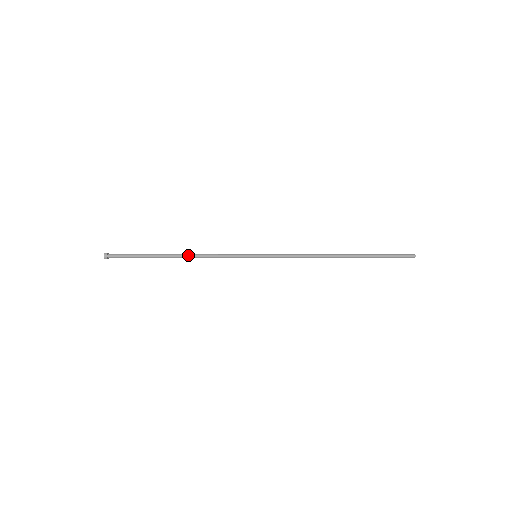
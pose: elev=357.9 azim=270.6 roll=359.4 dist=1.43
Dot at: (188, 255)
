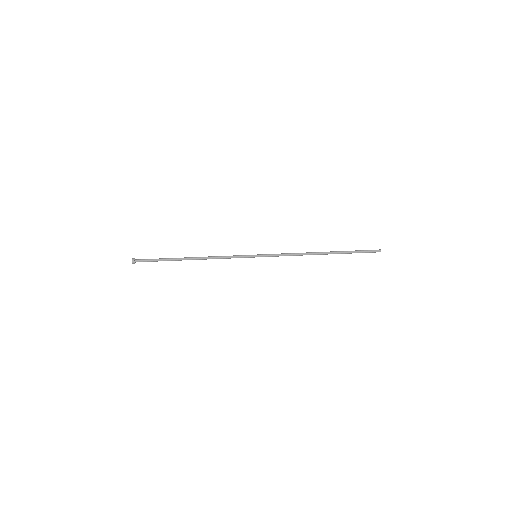
Dot at: occluded
